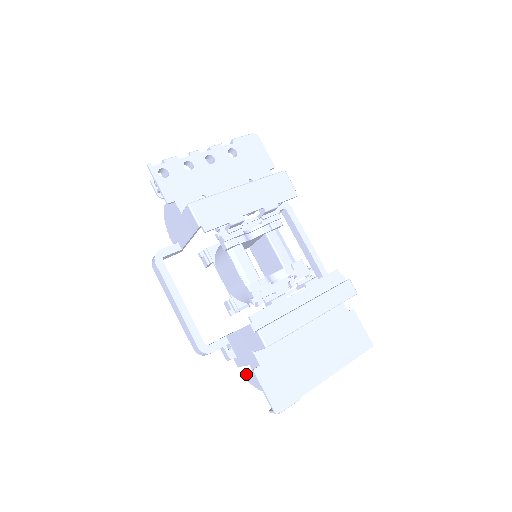
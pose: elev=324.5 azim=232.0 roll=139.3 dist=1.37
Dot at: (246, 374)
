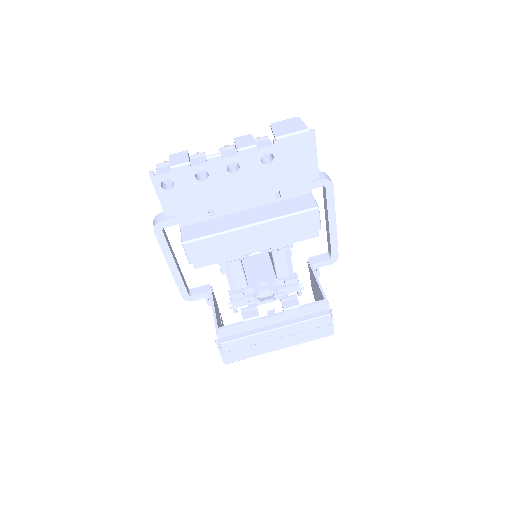
Dot at: occluded
